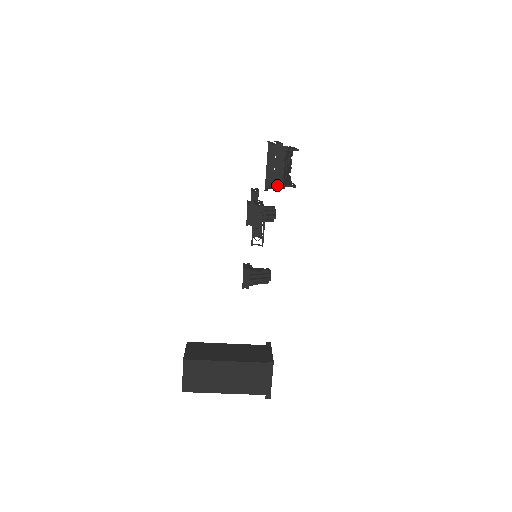
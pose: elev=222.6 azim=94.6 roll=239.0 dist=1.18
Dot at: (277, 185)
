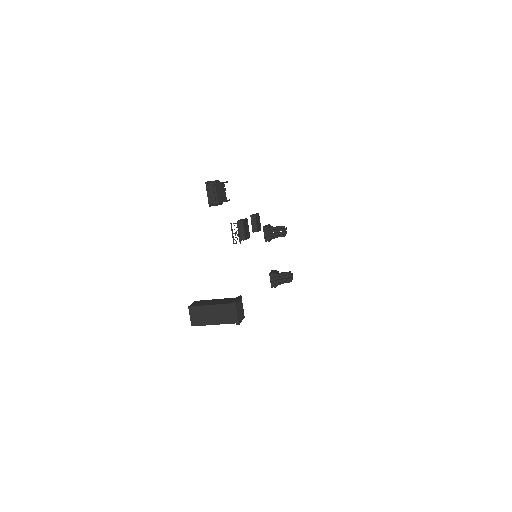
Dot at: (214, 202)
